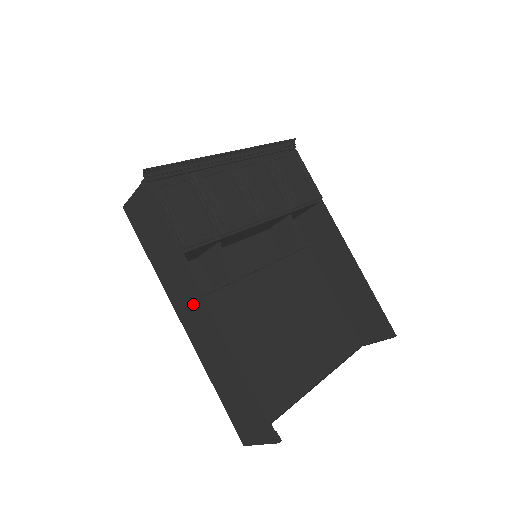
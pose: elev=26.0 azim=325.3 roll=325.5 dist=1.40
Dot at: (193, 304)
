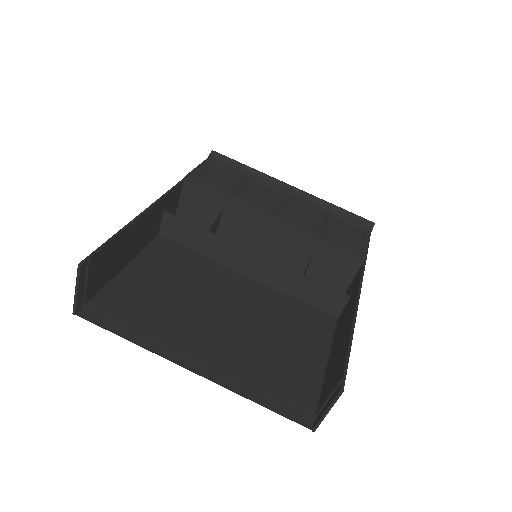
Dot at: occluded
